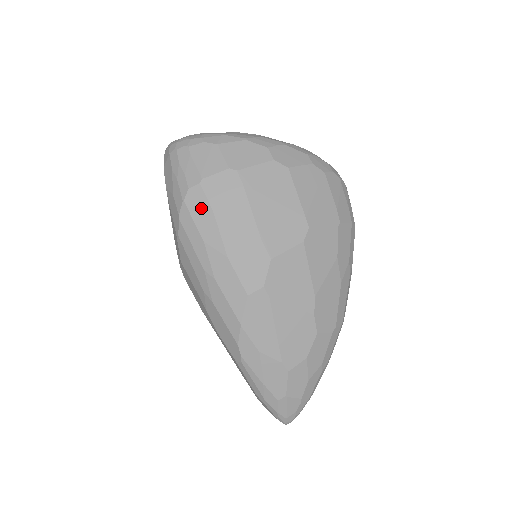
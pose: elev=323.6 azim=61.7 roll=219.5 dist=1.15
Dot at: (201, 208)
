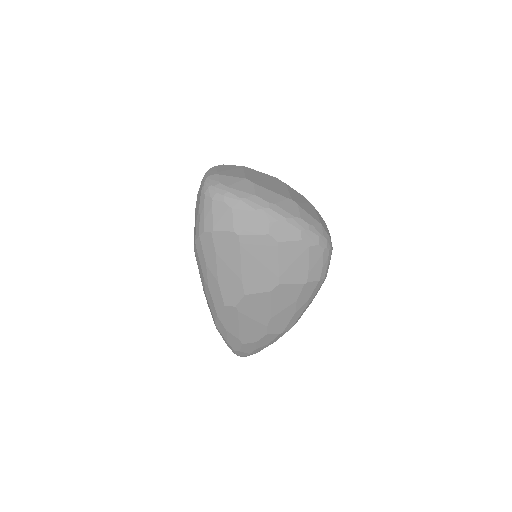
Dot at: (209, 247)
